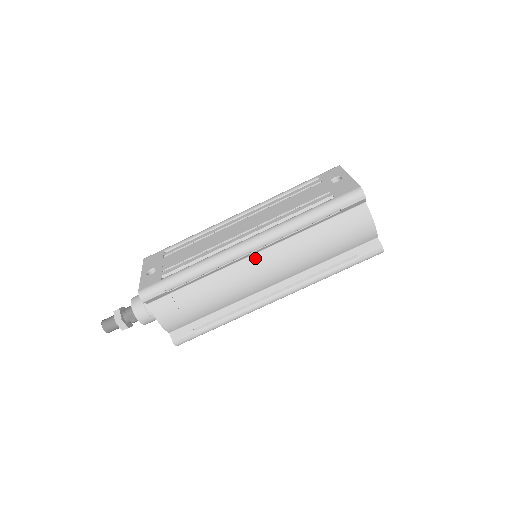
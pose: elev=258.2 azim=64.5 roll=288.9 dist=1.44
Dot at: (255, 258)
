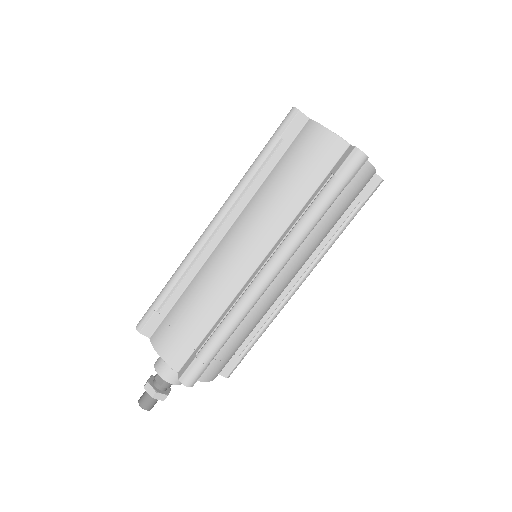
Dot at: (226, 237)
